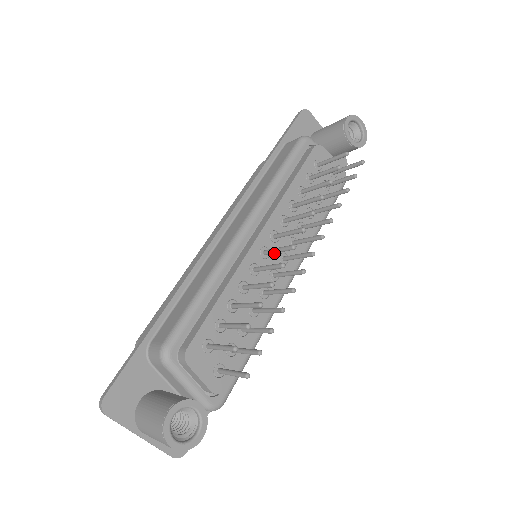
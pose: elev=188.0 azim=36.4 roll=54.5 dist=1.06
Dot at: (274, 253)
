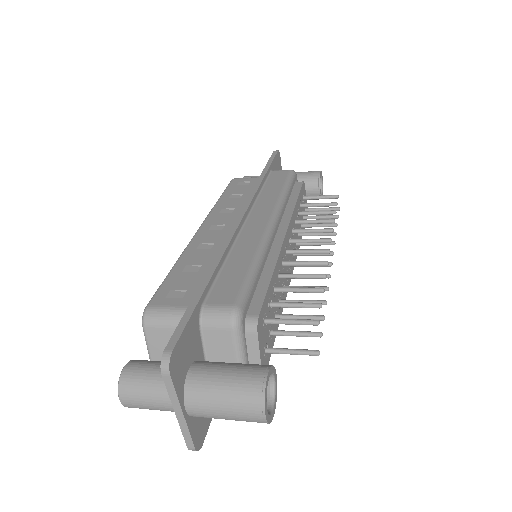
Dot at: (288, 256)
